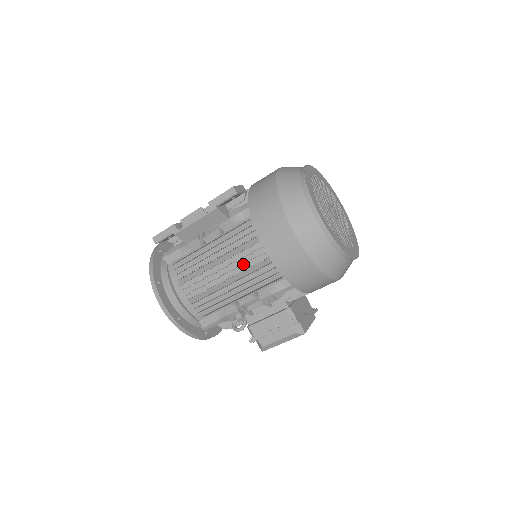
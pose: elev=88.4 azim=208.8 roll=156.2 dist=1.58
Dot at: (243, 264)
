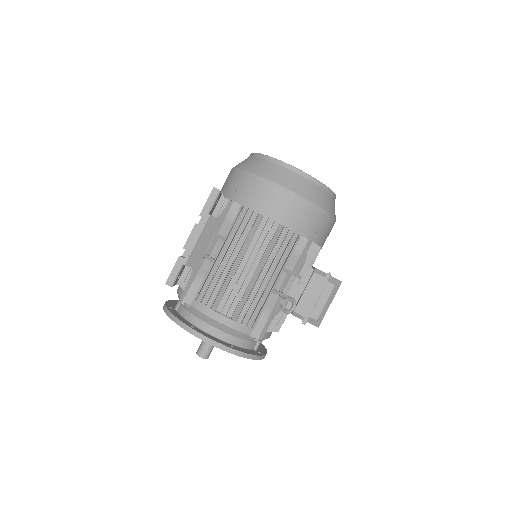
Dot at: (261, 246)
